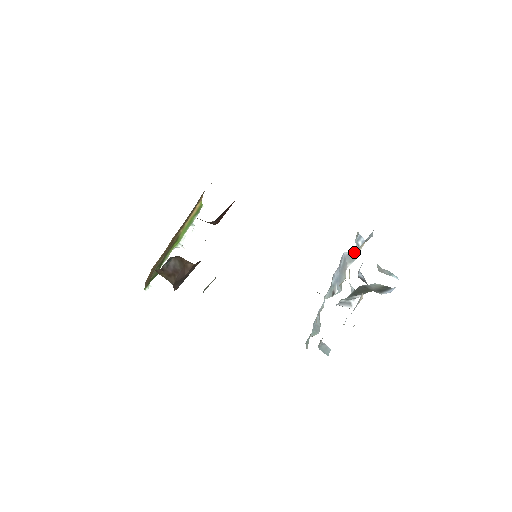
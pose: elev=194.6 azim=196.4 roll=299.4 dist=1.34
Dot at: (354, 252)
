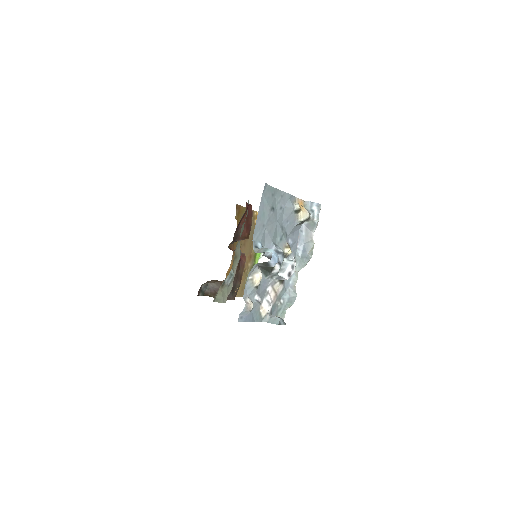
Dot at: (295, 225)
